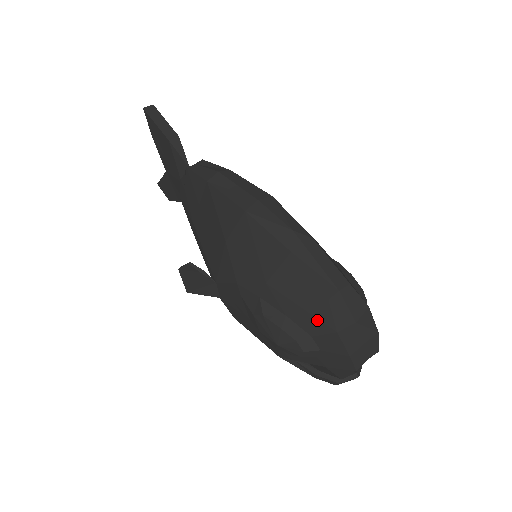
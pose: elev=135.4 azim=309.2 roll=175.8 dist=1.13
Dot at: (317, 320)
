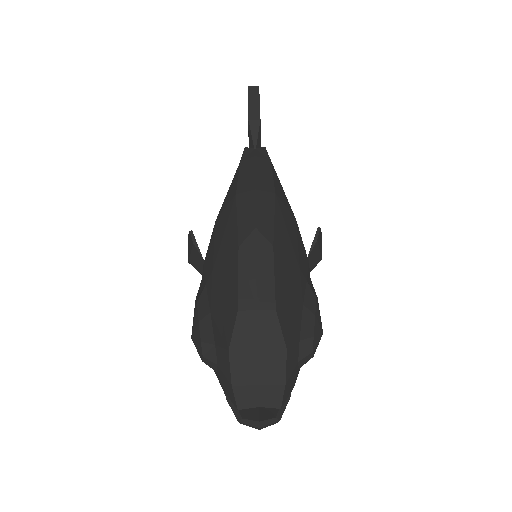
Dot at: (223, 329)
